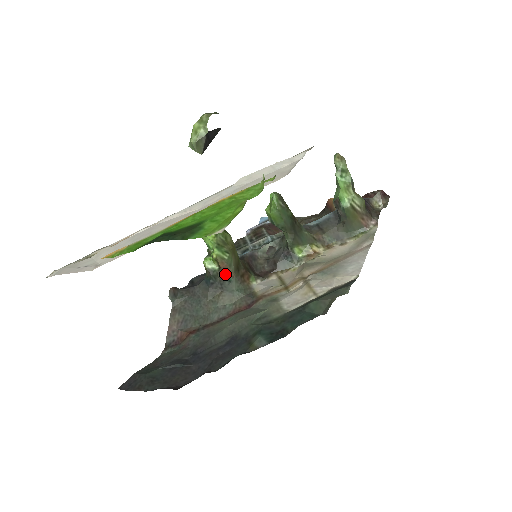
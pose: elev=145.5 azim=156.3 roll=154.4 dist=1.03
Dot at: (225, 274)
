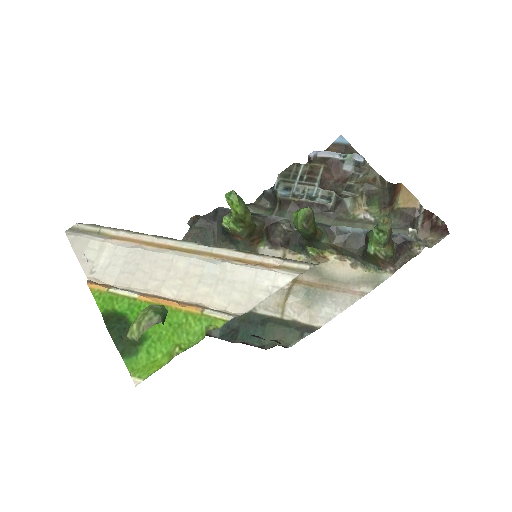
Dot at: (235, 238)
